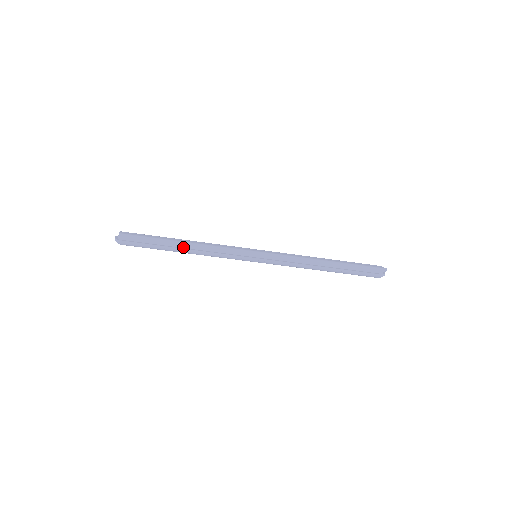
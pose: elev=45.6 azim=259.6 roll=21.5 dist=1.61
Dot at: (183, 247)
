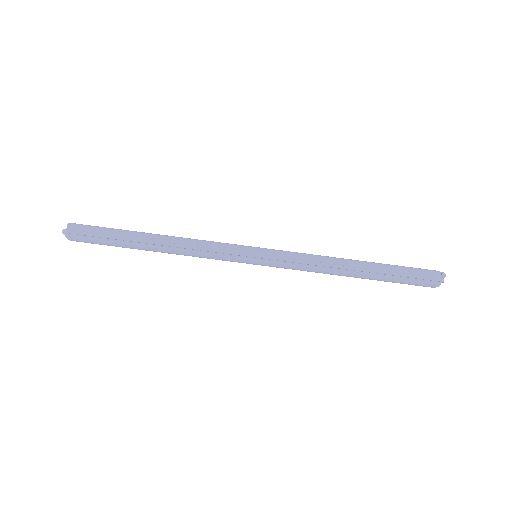
Dot at: (154, 240)
